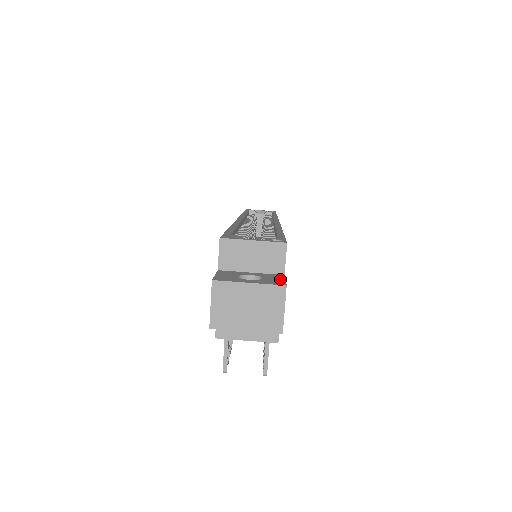
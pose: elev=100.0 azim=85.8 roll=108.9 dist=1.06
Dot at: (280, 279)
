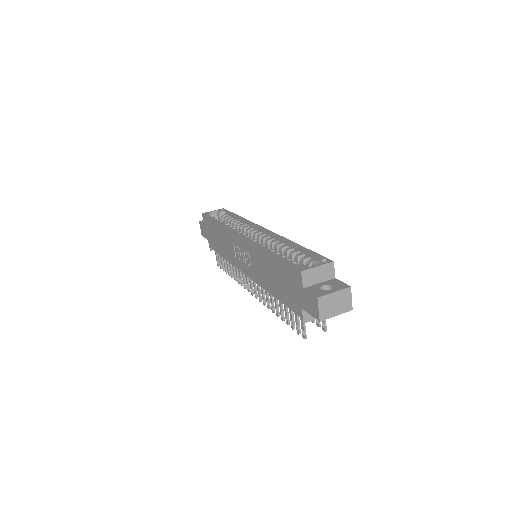
Dot at: (340, 283)
